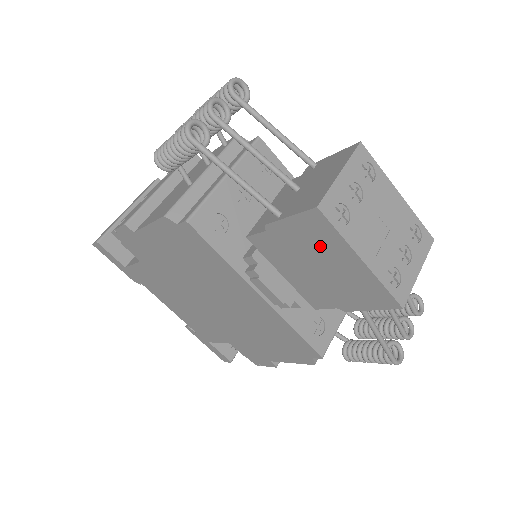
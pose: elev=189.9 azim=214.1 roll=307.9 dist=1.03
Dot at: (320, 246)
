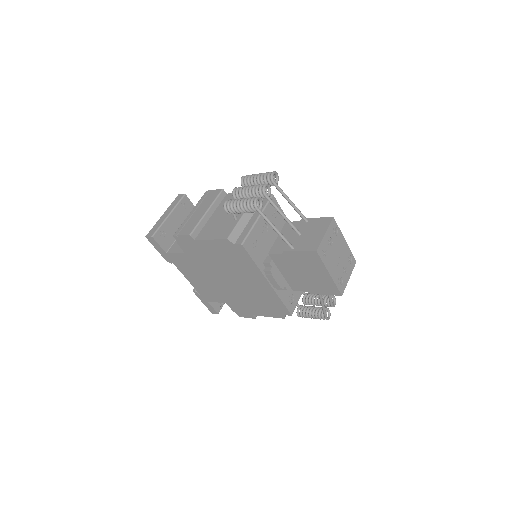
Dot at: (310, 265)
